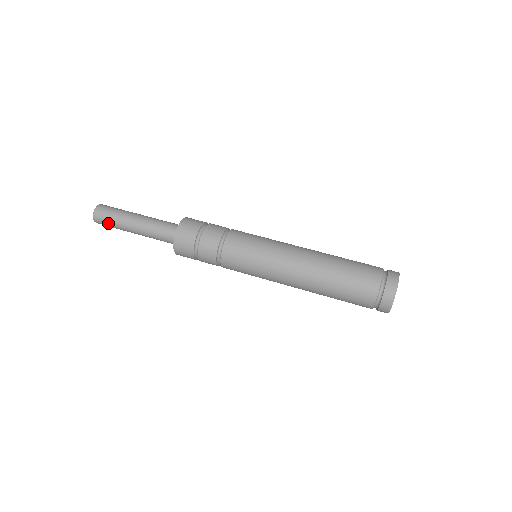
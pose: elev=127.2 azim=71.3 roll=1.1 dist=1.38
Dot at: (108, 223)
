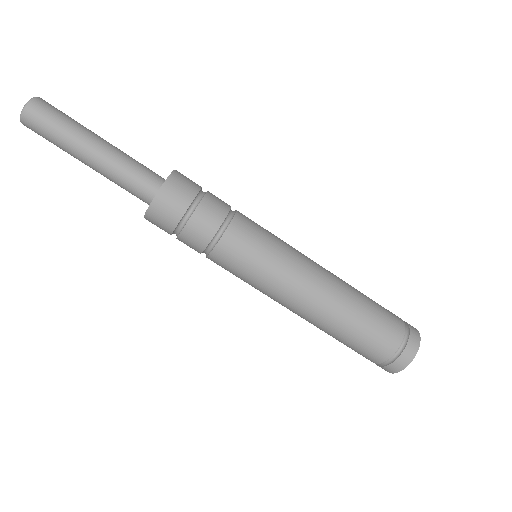
Dot at: occluded
